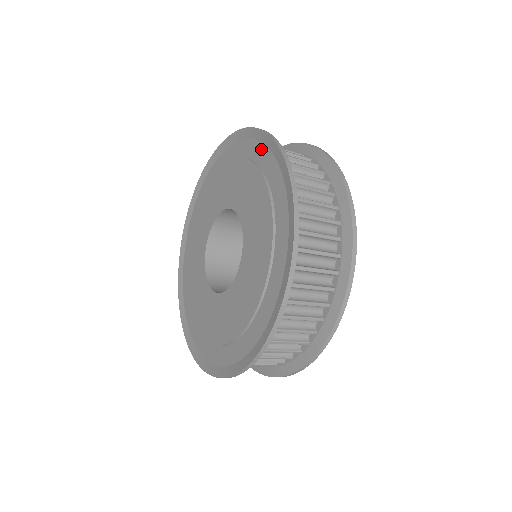
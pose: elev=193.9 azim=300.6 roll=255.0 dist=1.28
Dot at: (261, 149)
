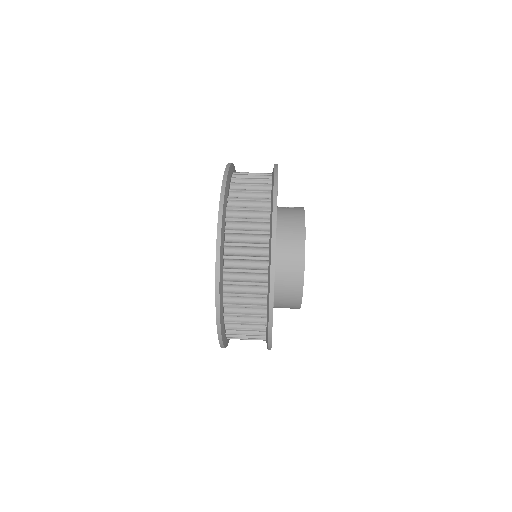
Dot at: occluded
